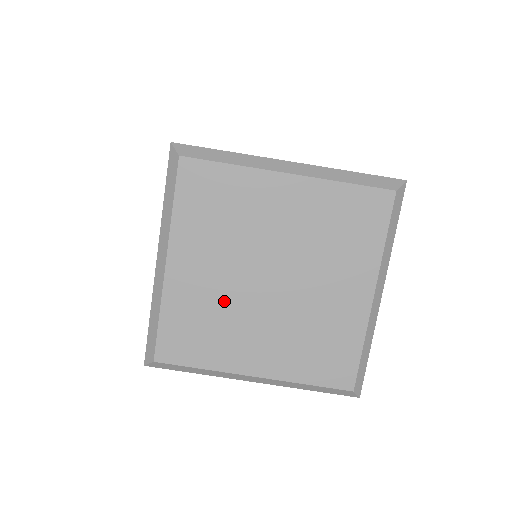
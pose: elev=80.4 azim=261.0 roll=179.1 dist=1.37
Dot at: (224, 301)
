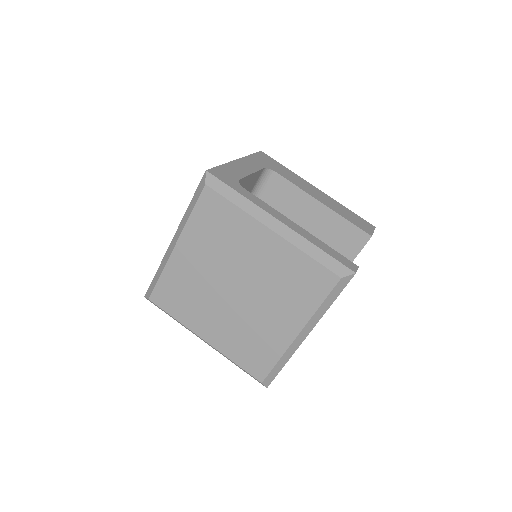
Dot at: (202, 287)
